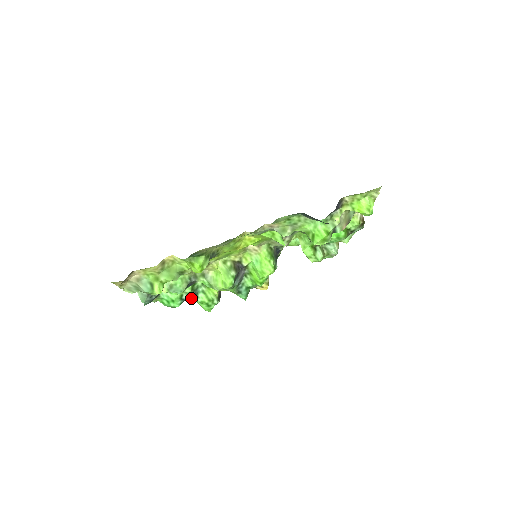
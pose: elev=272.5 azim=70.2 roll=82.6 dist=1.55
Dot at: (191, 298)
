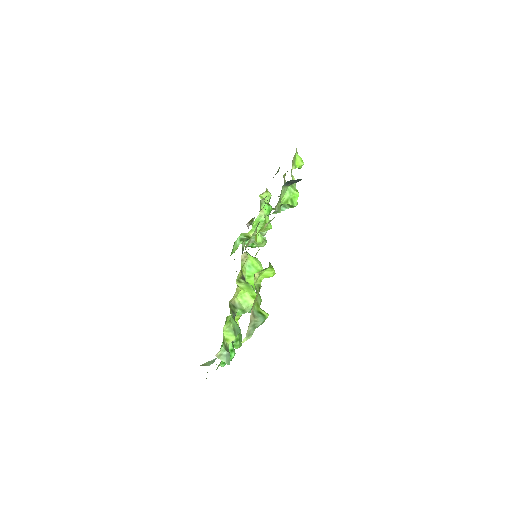
Dot at: occluded
